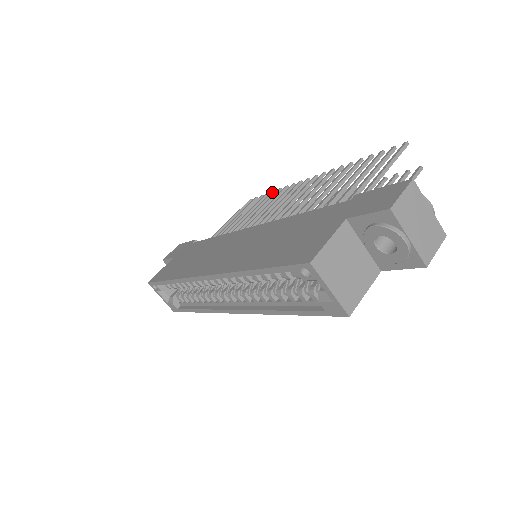
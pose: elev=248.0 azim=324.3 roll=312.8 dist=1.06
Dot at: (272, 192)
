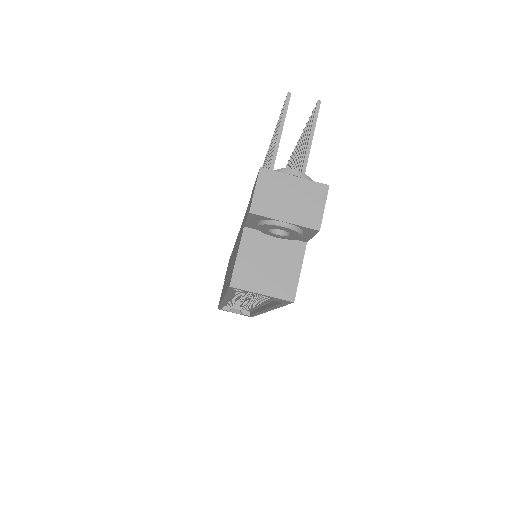
Dot at: occluded
